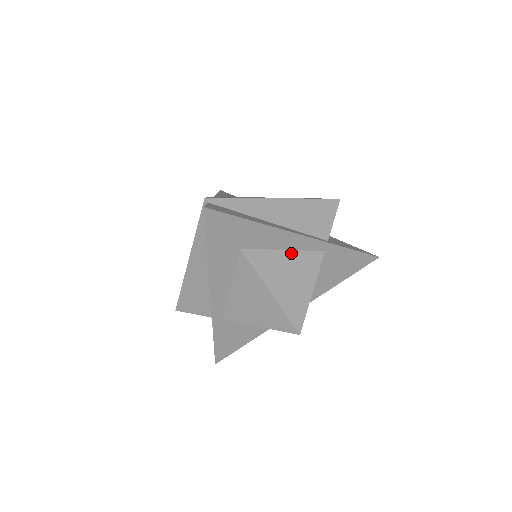
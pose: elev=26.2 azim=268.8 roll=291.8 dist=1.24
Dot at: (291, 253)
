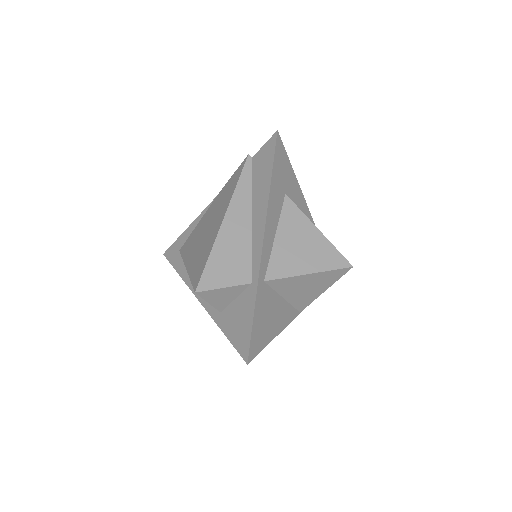
Dot at: occluded
